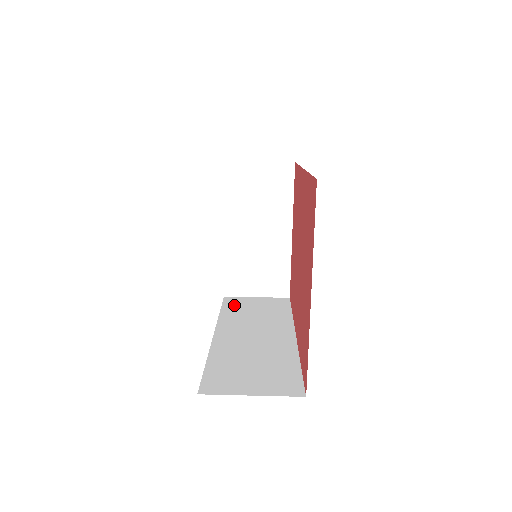
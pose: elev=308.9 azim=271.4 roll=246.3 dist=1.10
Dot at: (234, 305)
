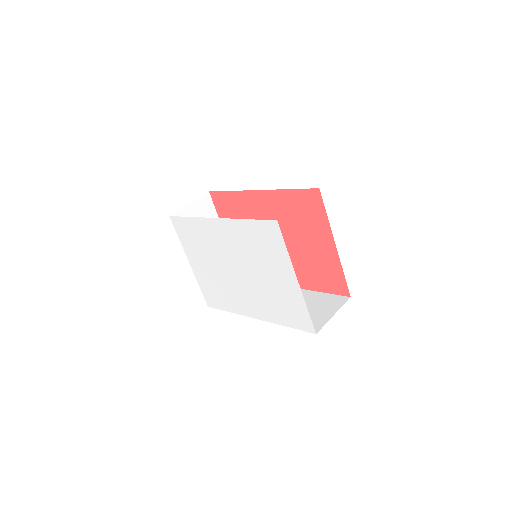
Dot at: occluded
